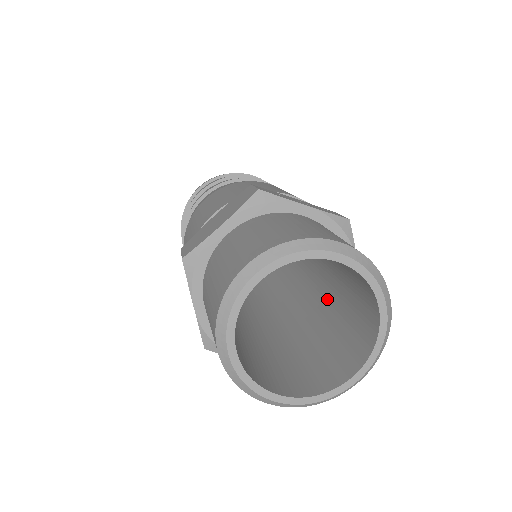
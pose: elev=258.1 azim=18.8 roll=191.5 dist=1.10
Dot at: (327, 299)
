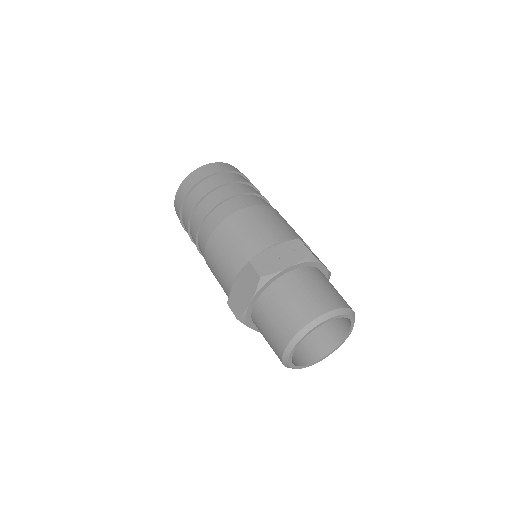
Dot at: occluded
